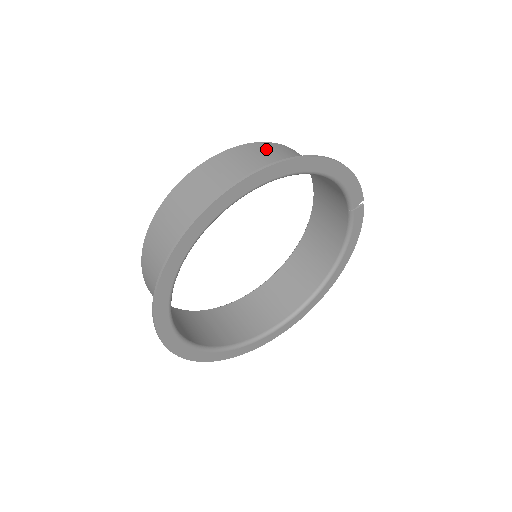
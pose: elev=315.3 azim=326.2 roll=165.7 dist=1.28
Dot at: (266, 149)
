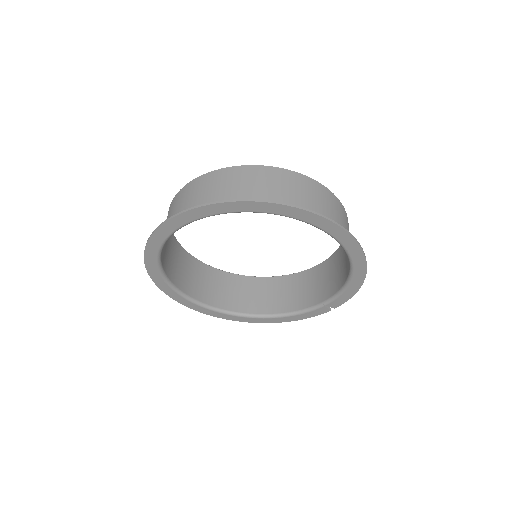
Dot at: (347, 222)
